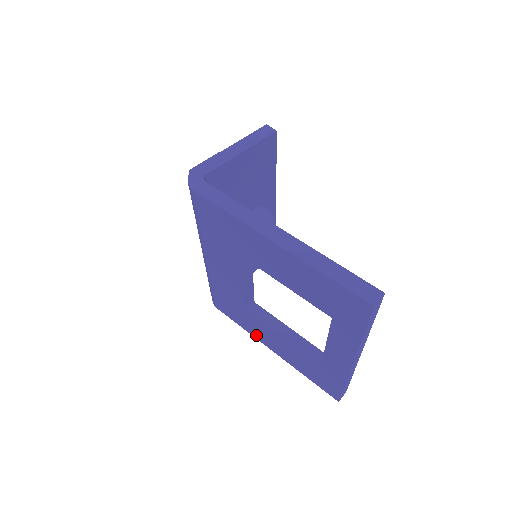
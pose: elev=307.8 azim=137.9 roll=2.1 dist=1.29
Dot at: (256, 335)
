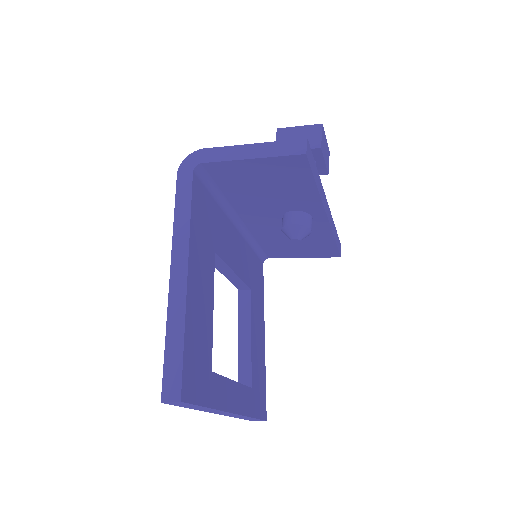
Dot at: occluded
